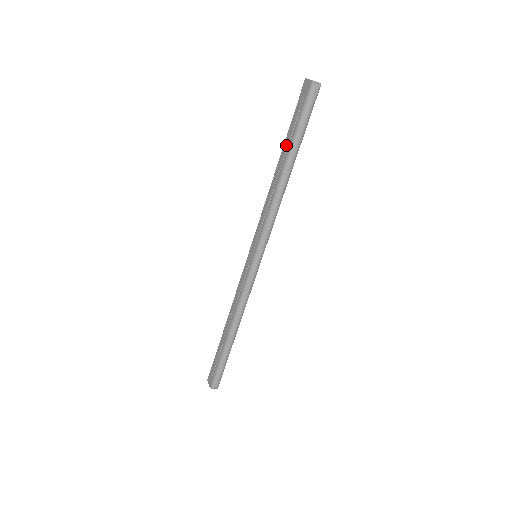
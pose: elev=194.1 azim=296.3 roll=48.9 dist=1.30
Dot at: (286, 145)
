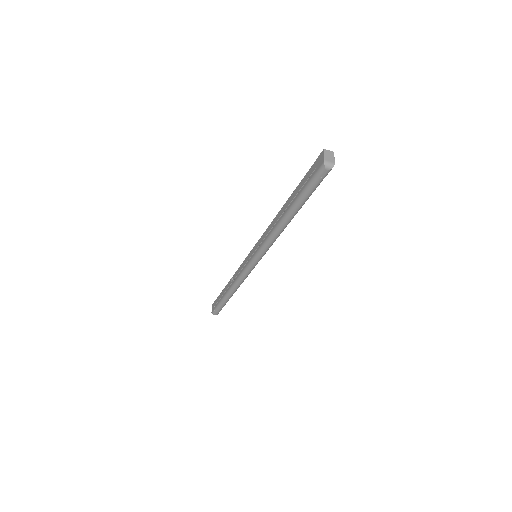
Dot at: (293, 195)
